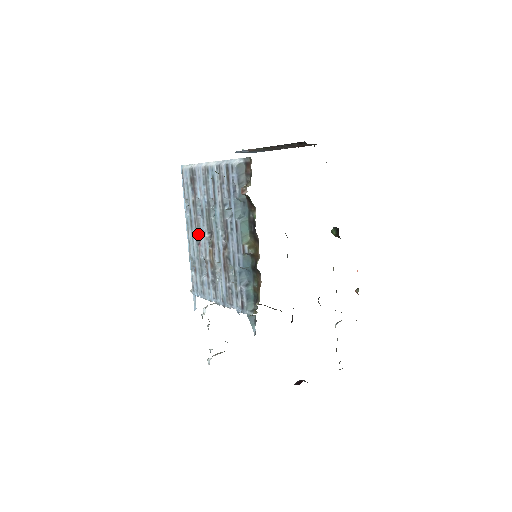
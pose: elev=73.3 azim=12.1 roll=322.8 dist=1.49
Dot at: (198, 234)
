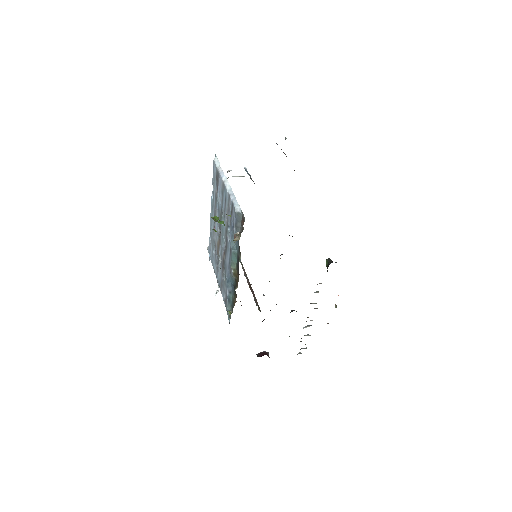
Dot at: occluded
